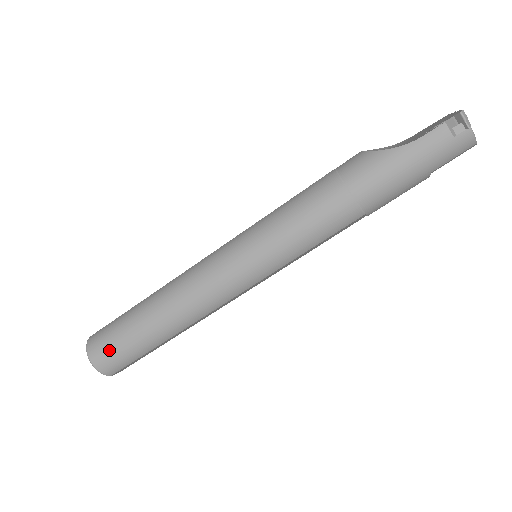
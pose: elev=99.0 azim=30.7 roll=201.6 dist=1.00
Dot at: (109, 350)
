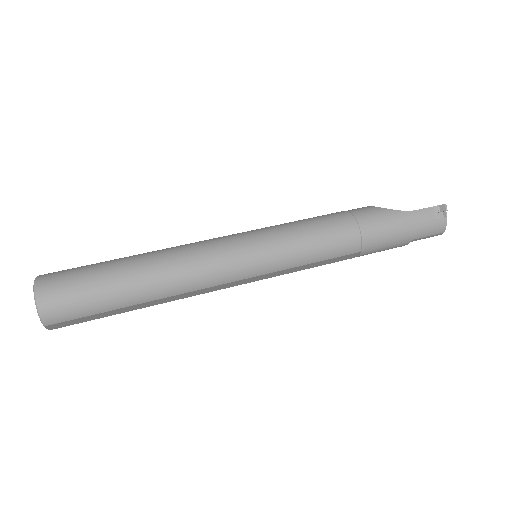
Dot at: (69, 291)
